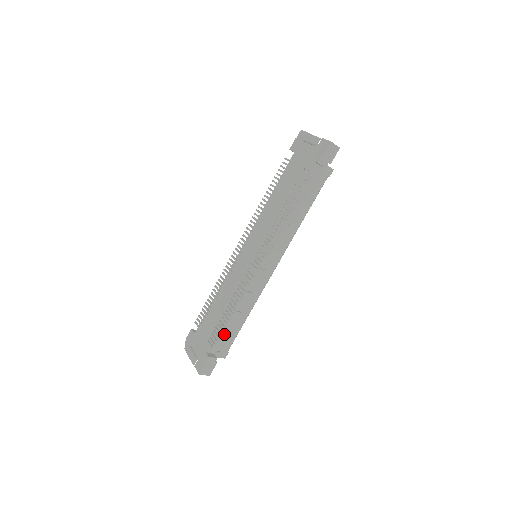
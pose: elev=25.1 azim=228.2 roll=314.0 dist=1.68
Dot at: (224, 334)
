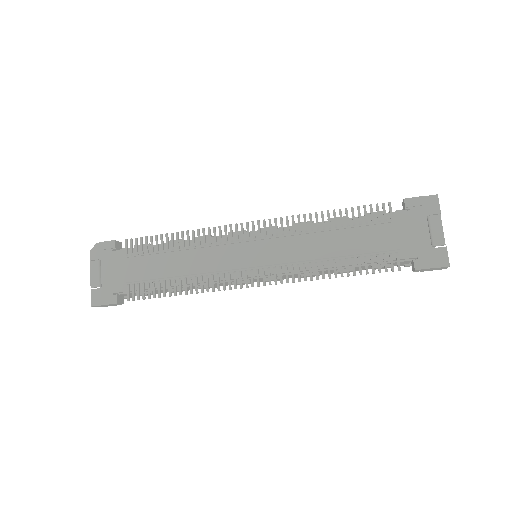
Dot at: (152, 294)
